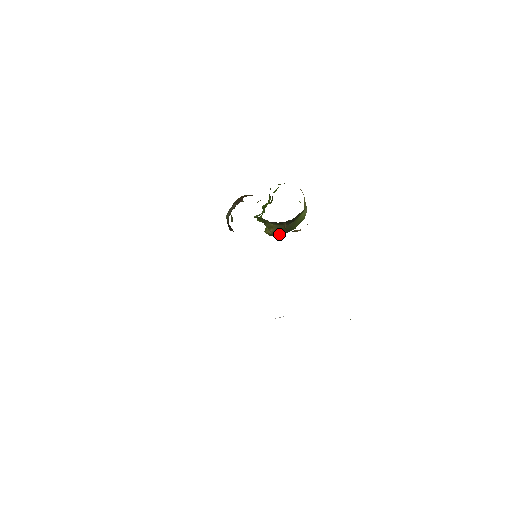
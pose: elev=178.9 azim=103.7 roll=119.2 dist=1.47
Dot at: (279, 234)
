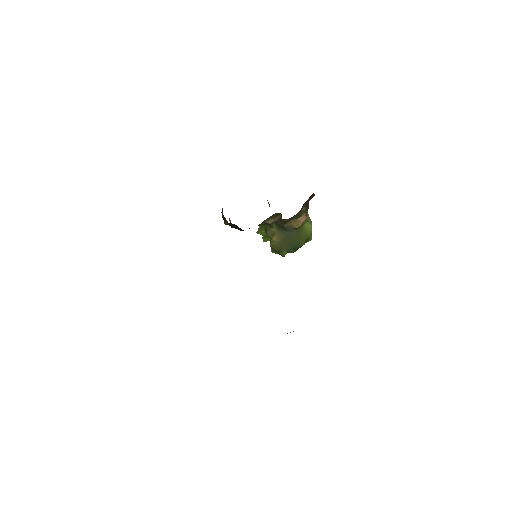
Dot at: (285, 249)
